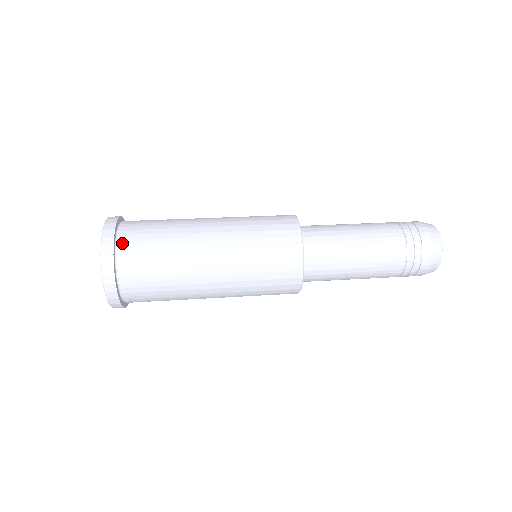
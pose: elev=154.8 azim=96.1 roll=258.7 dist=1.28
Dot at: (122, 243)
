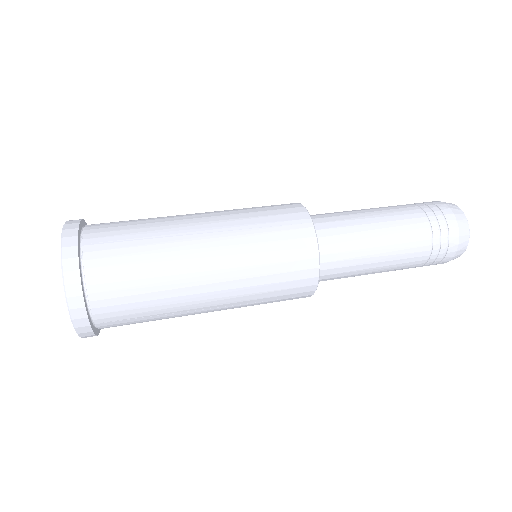
Dot at: (95, 297)
